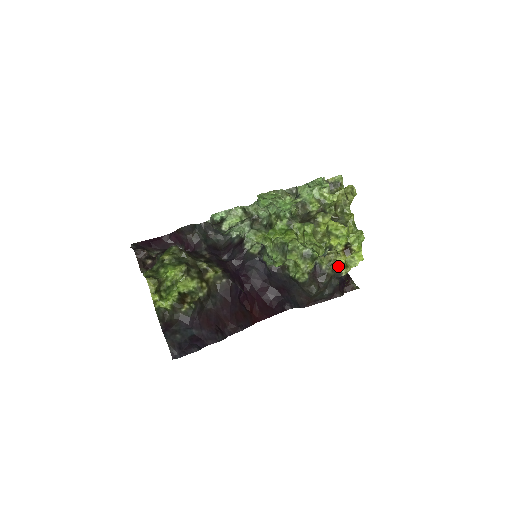
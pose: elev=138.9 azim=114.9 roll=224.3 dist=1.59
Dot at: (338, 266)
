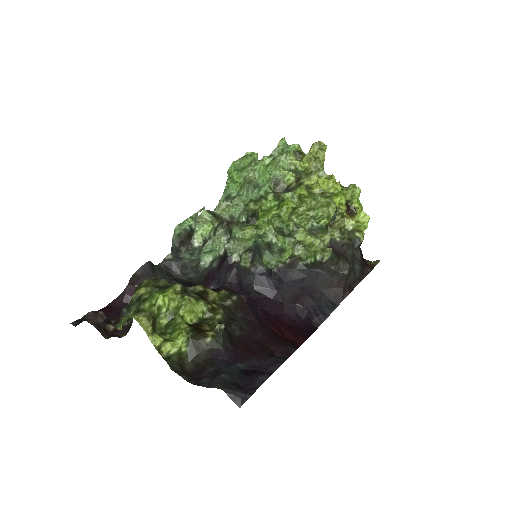
Dot at: (351, 232)
